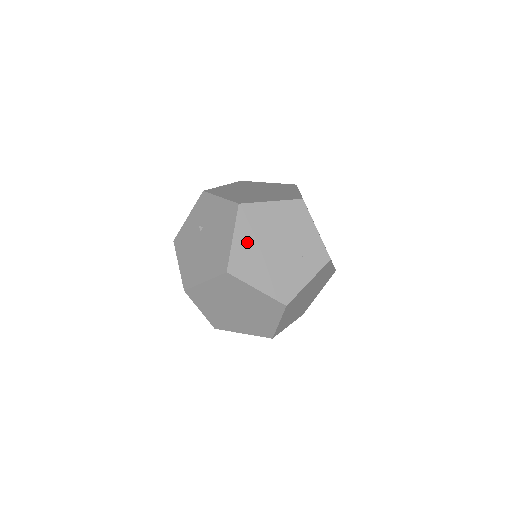
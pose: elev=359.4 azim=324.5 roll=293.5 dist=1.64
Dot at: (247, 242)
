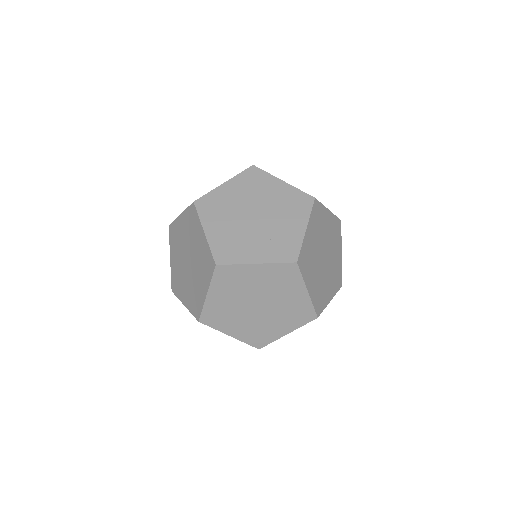
Dot at: (232, 194)
